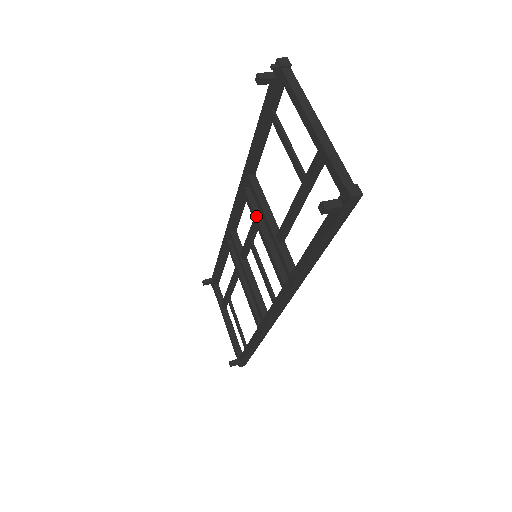
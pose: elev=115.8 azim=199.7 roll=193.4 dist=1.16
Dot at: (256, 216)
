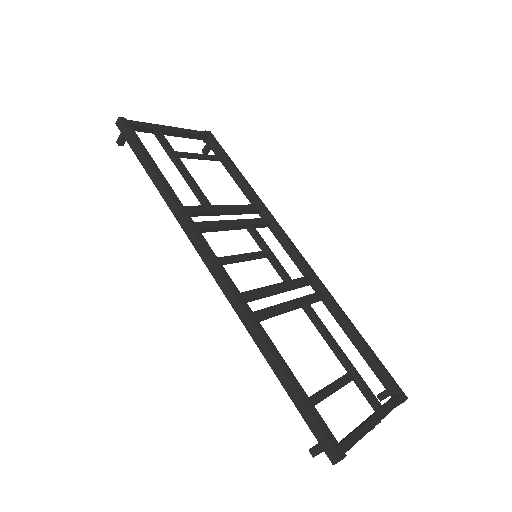
Dot at: occluded
